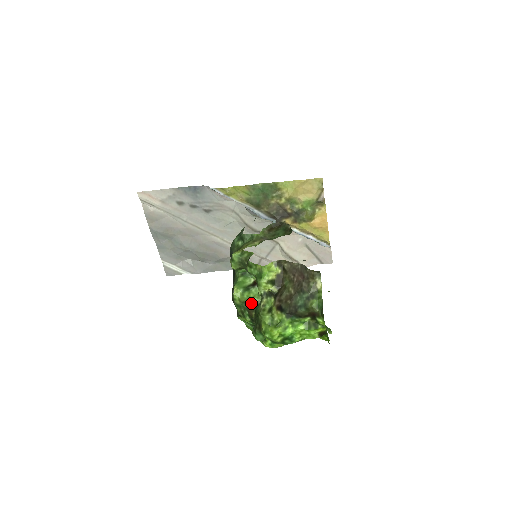
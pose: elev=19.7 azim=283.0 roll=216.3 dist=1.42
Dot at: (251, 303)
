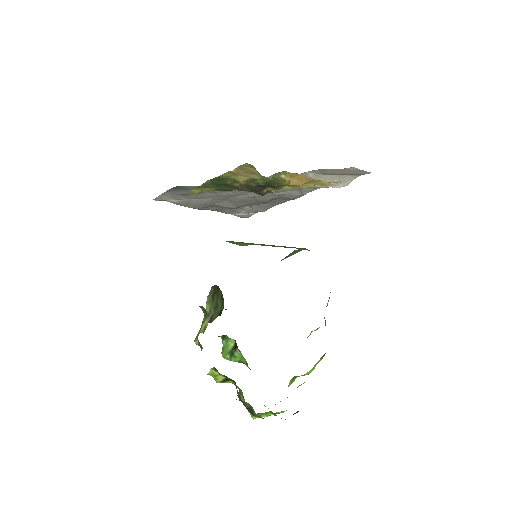
Dot at: (243, 363)
